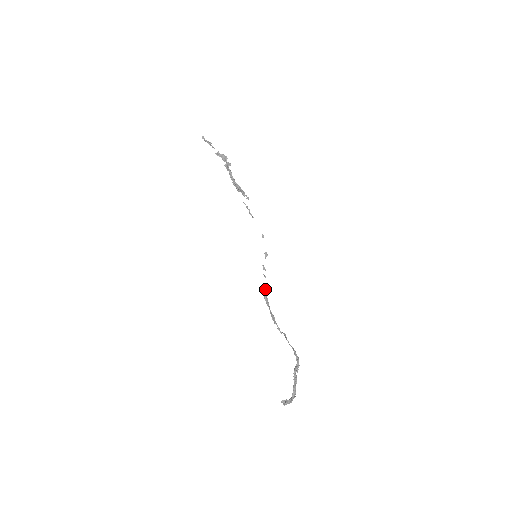
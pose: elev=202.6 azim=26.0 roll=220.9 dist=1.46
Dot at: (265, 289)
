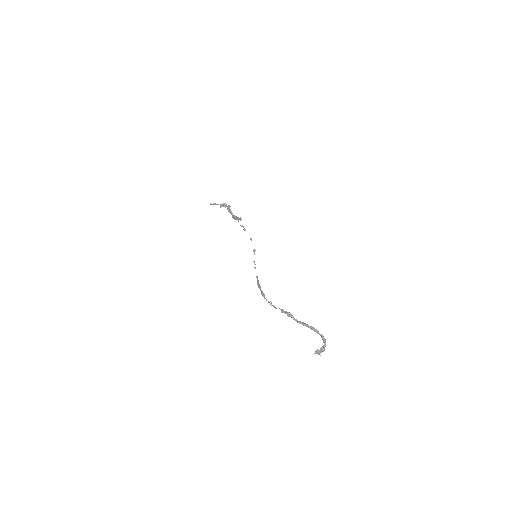
Dot at: (257, 277)
